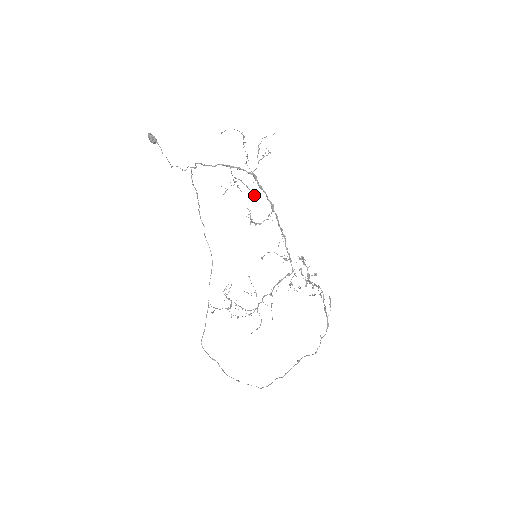
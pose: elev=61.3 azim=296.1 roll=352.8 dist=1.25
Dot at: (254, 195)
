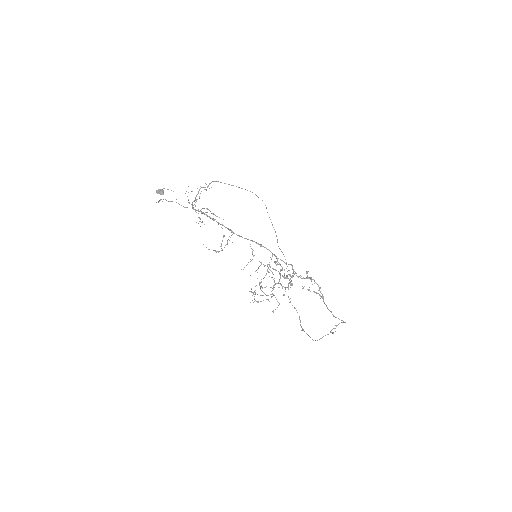
Dot at: occluded
